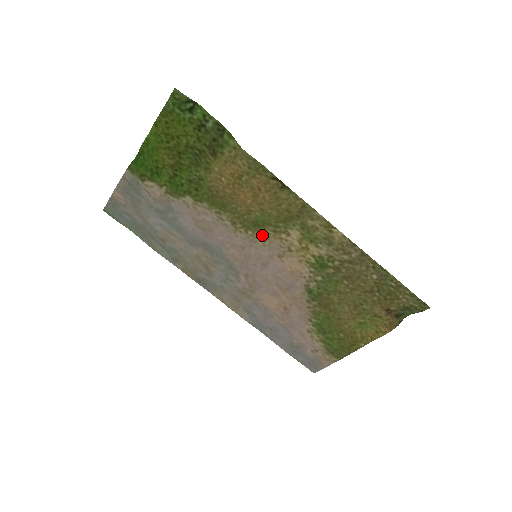
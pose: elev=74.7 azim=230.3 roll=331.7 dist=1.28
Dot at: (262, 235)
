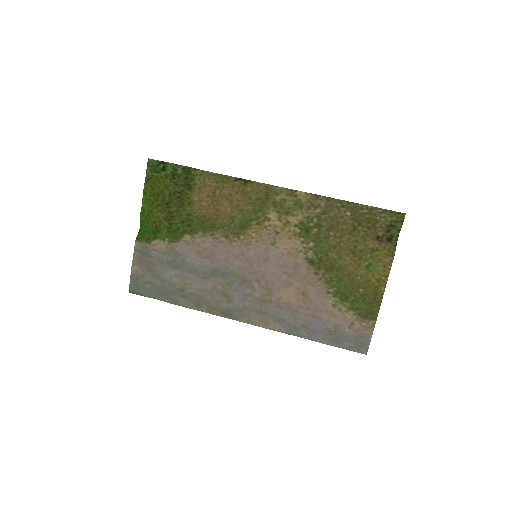
Dot at: (251, 234)
